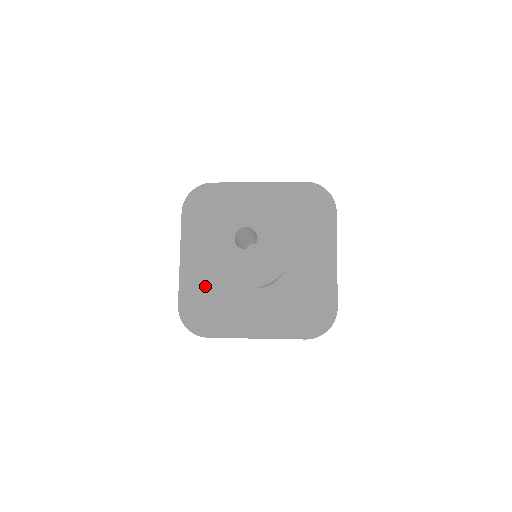
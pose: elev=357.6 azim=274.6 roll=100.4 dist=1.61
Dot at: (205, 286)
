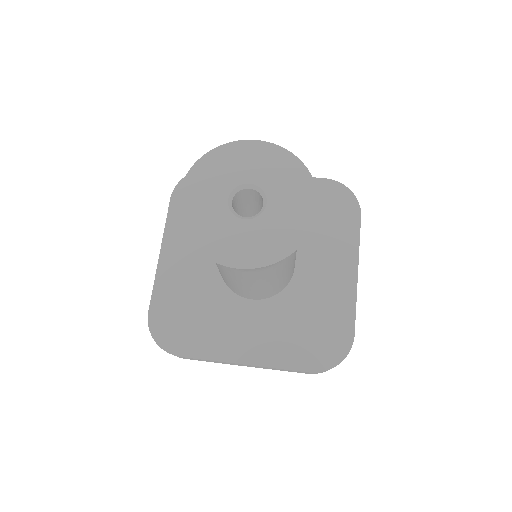
Dot at: (186, 290)
